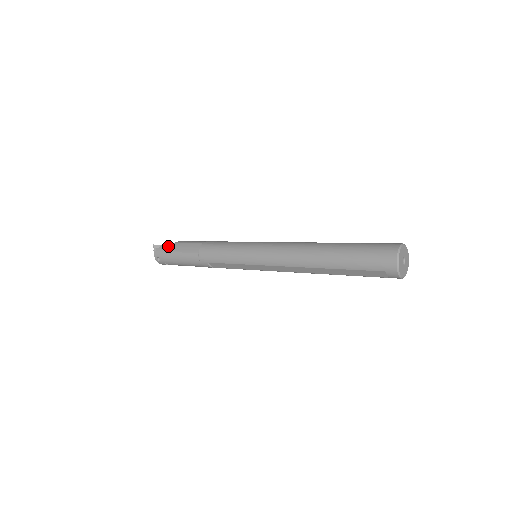
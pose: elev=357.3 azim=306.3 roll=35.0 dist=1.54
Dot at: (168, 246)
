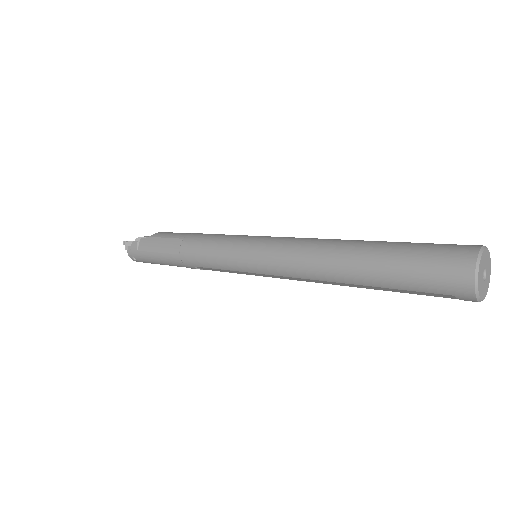
Dot at: (141, 242)
